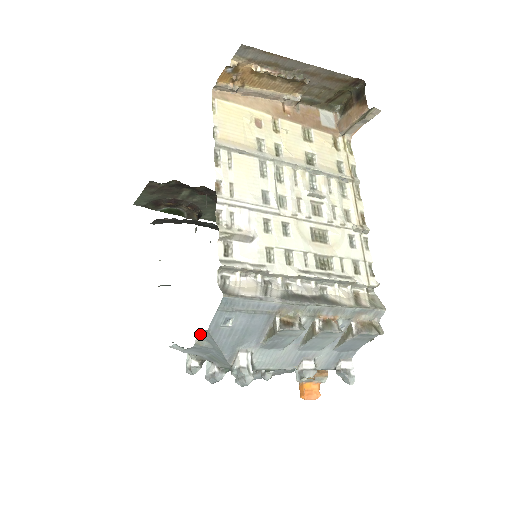
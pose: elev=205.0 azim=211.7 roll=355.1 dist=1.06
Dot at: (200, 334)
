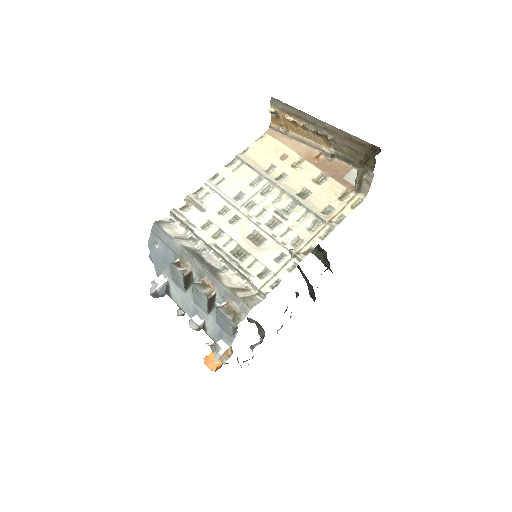
Dot at: occluded
